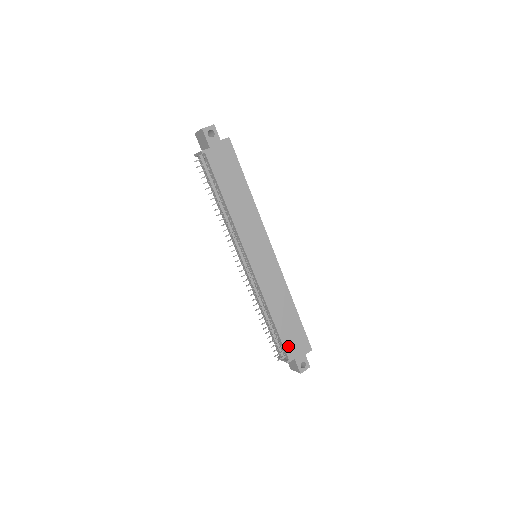
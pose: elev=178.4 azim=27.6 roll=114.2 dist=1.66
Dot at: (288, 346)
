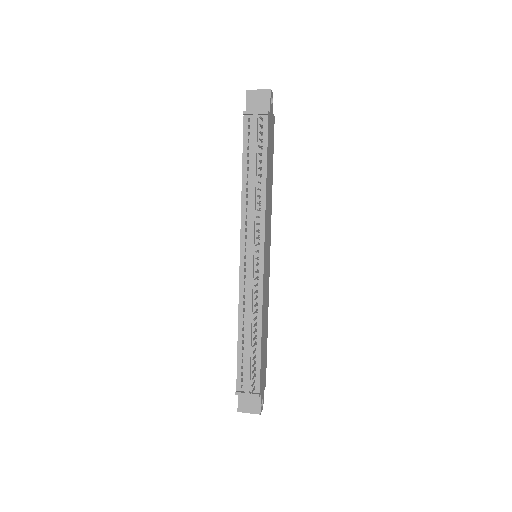
Dot at: (261, 375)
